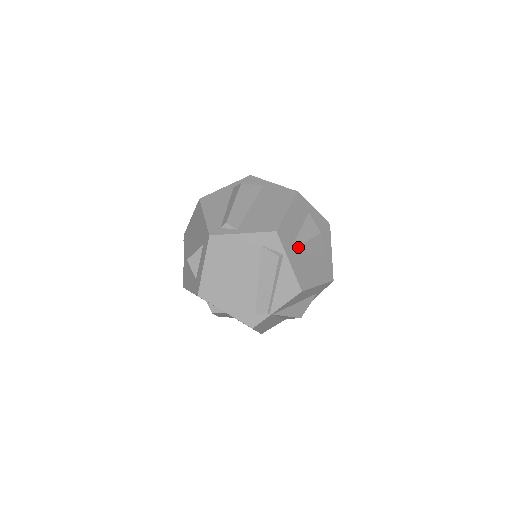
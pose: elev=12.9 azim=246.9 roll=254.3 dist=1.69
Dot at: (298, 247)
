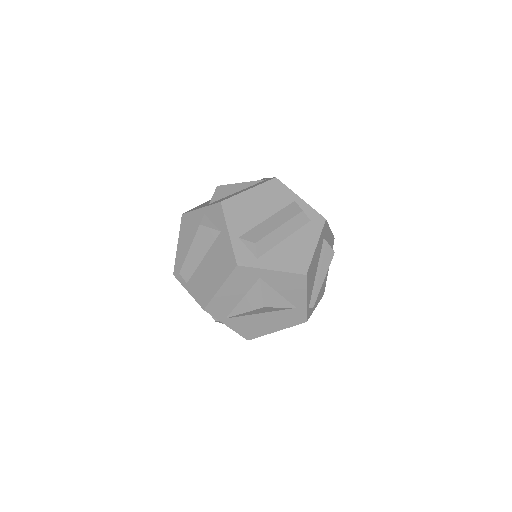
Dot at: (237, 315)
